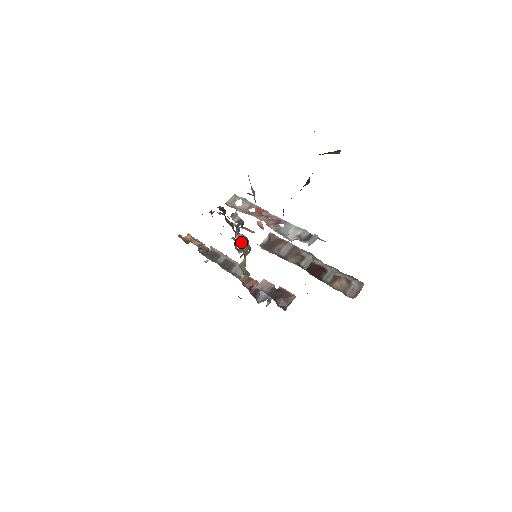
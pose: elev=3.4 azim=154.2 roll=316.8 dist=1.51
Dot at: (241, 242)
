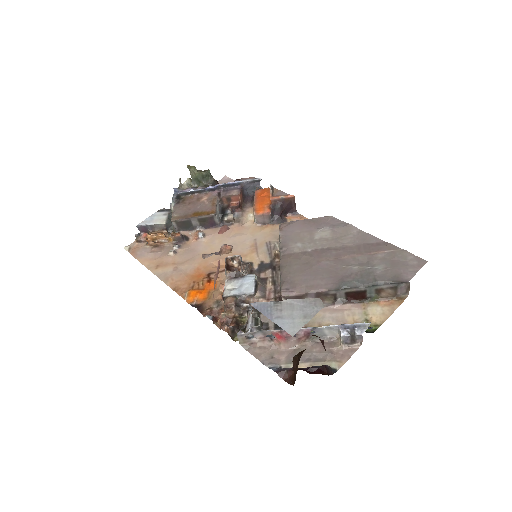
Dot at: (256, 299)
